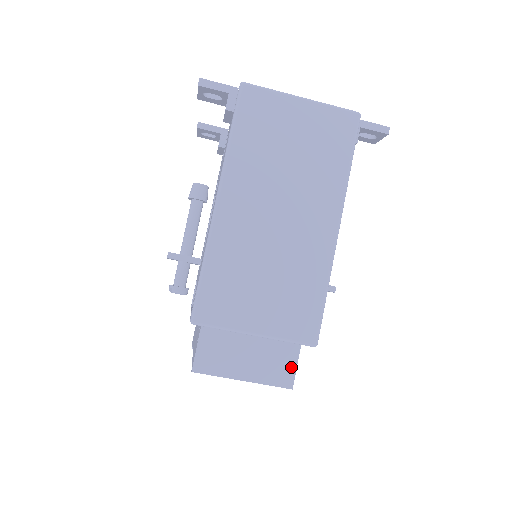
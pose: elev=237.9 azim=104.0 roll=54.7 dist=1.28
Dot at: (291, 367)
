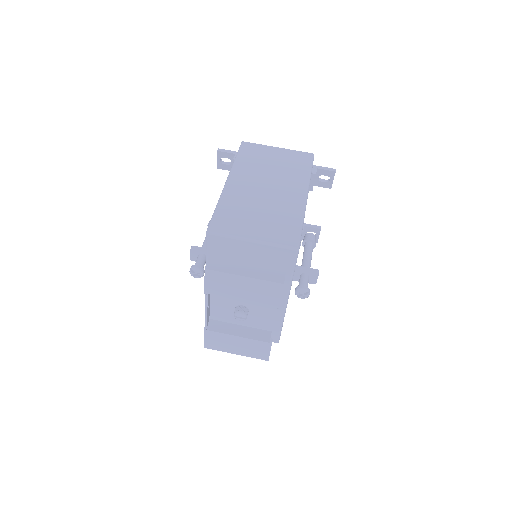
Dot at: (281, 271)
